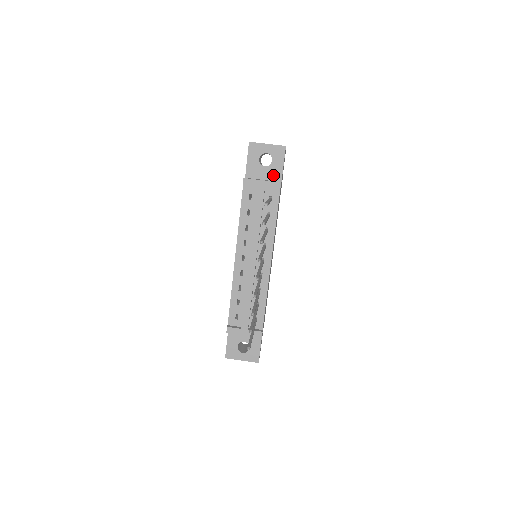
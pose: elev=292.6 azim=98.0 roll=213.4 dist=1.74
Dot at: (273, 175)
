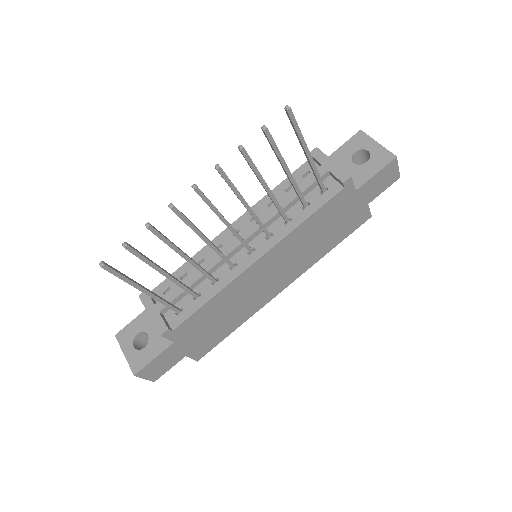
Dot at: (354, 177)
